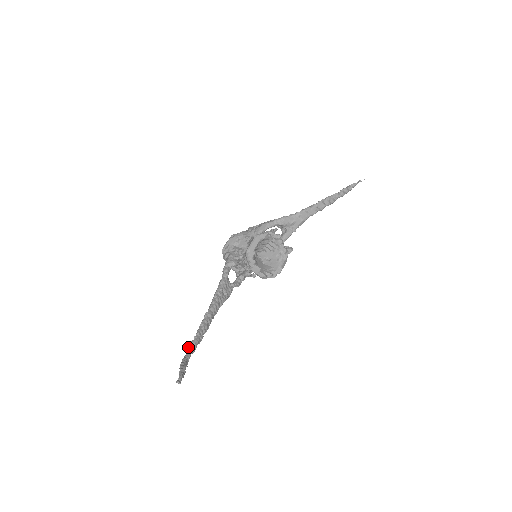
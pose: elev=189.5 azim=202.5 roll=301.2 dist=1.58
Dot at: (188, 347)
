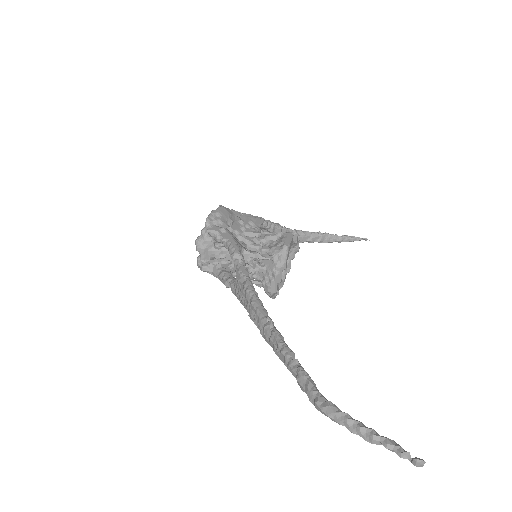
Dot at: (310, 379)
